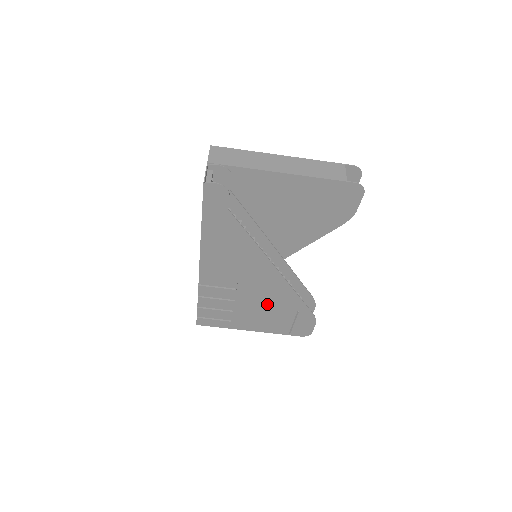
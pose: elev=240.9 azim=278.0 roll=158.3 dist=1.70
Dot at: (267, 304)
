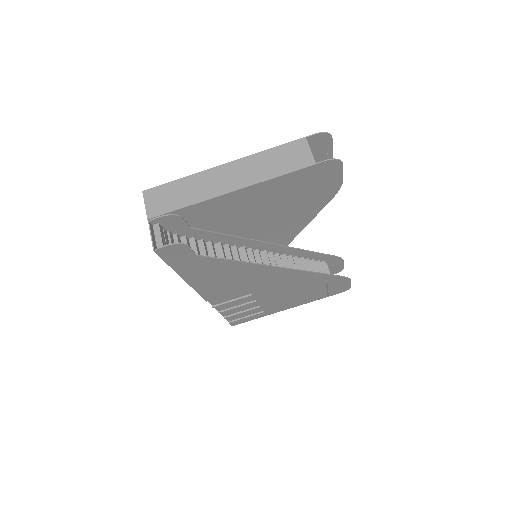
Dot at: (291, 290)
